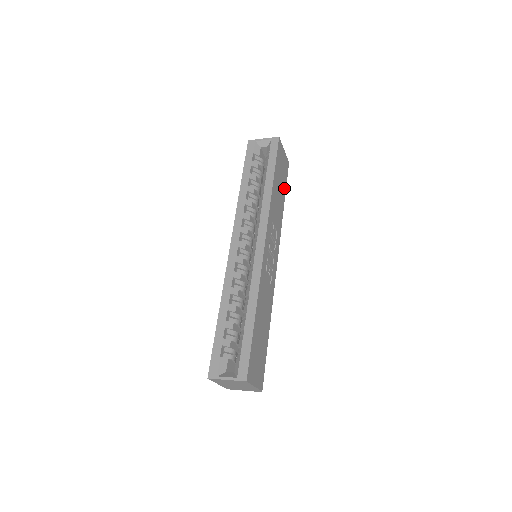
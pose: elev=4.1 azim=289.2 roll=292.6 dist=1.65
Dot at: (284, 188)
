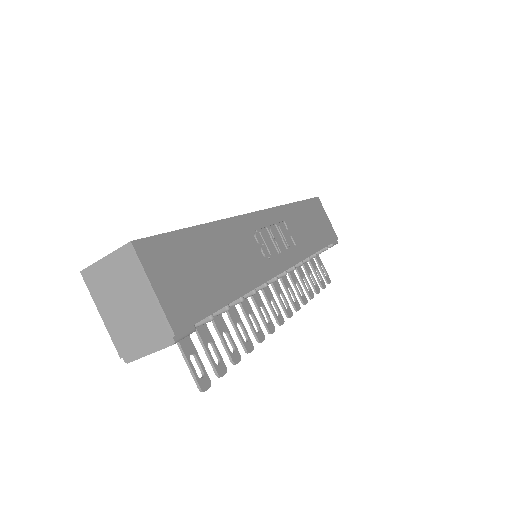
Dot at: (323, 240)
